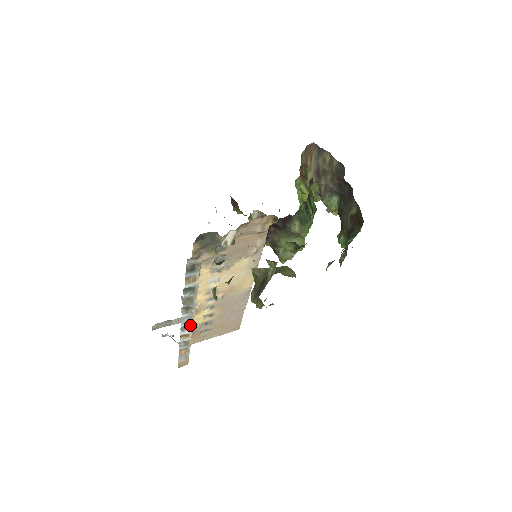
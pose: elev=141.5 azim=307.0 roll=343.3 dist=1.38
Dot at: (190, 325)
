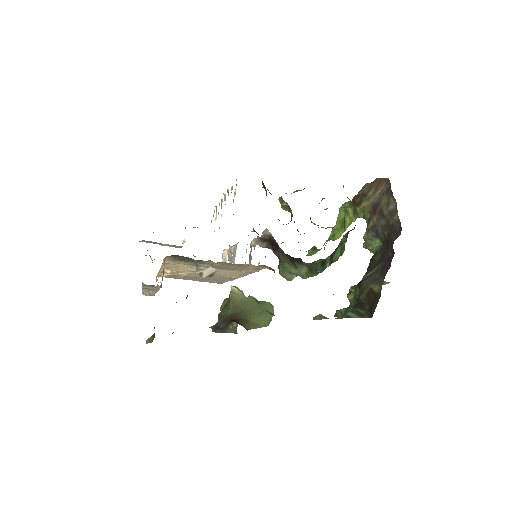
Dot at: (153, 292)
